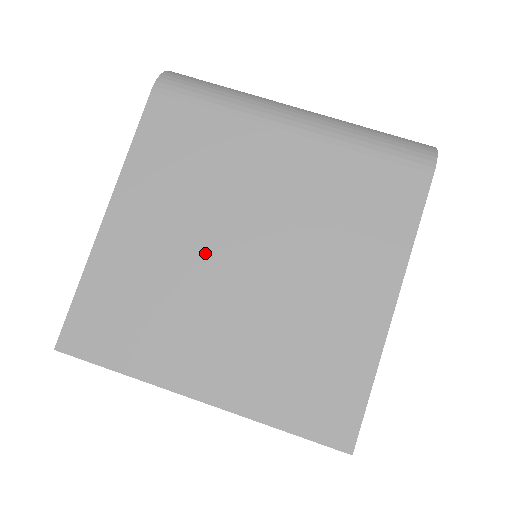
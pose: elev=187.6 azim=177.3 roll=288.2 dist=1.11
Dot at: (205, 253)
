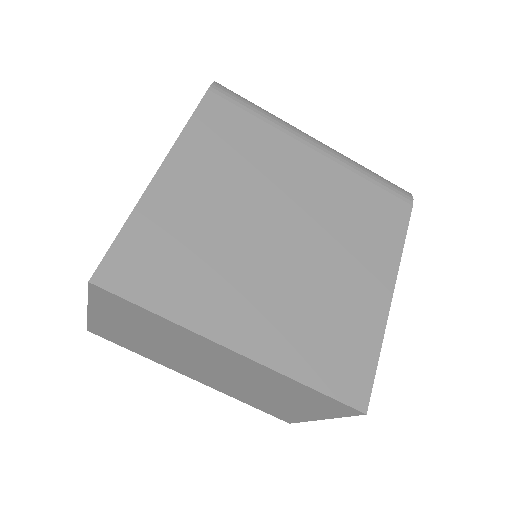
Dot at: (247, 223)
